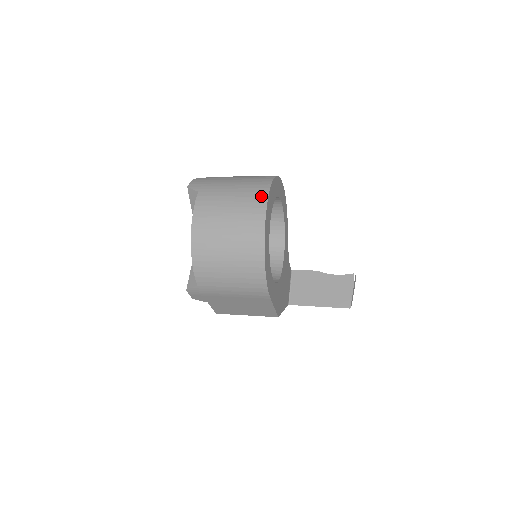
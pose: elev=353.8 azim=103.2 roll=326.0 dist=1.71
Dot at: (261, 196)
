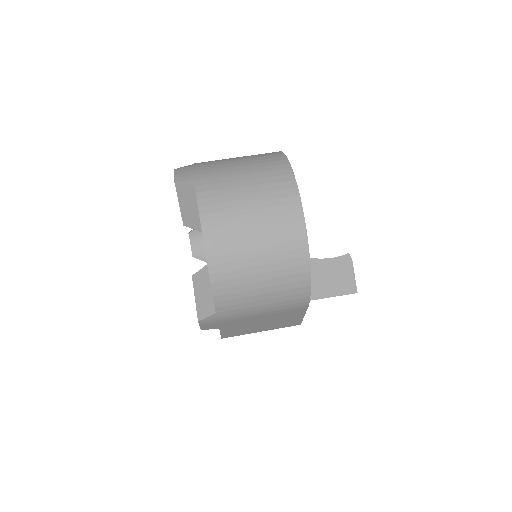
Dot at: (286, 180)
